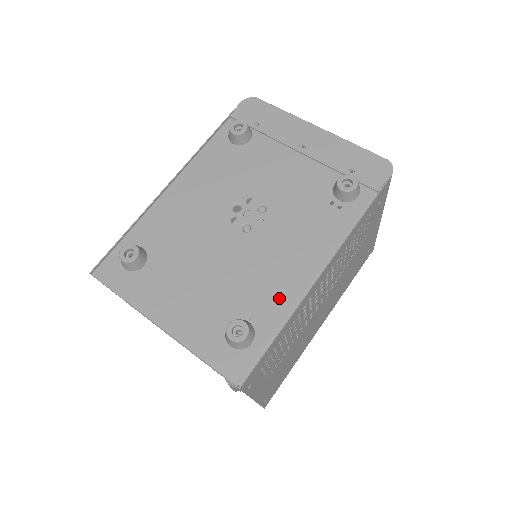
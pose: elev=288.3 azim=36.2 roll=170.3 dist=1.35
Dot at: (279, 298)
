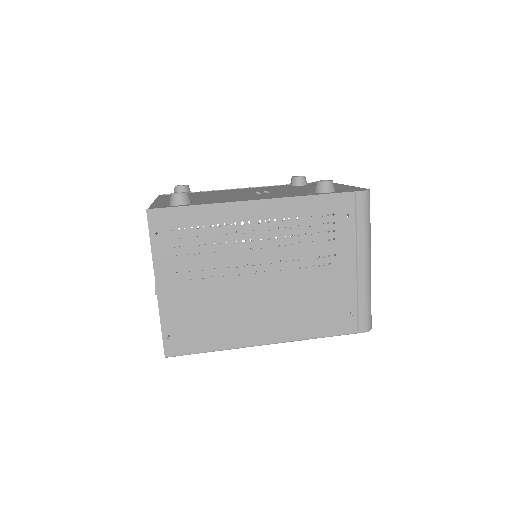
Dot at: (221, 201)
